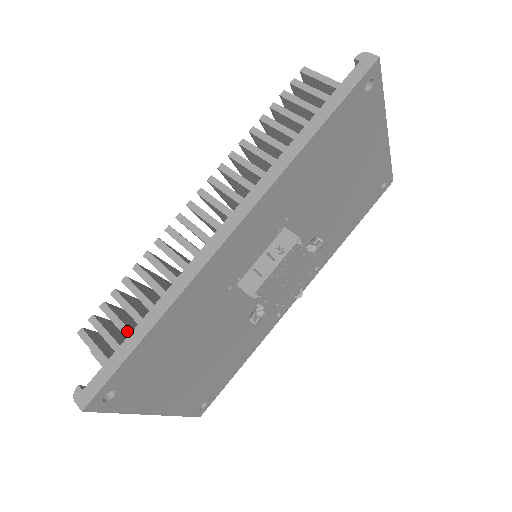
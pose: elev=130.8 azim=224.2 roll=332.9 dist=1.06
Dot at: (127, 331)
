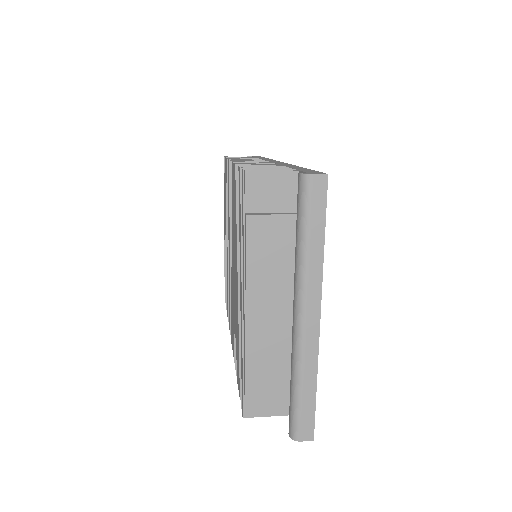
Dot at: (286, 168)
